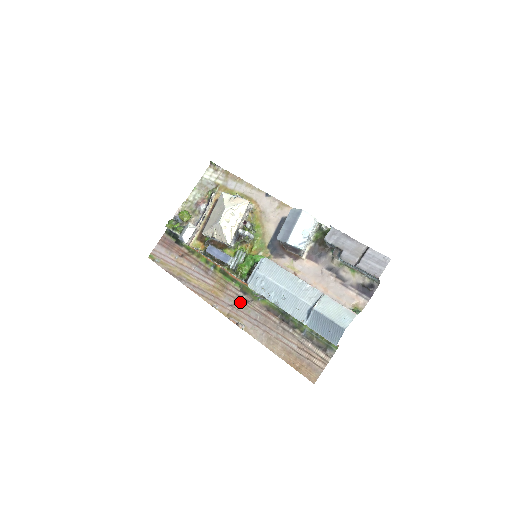
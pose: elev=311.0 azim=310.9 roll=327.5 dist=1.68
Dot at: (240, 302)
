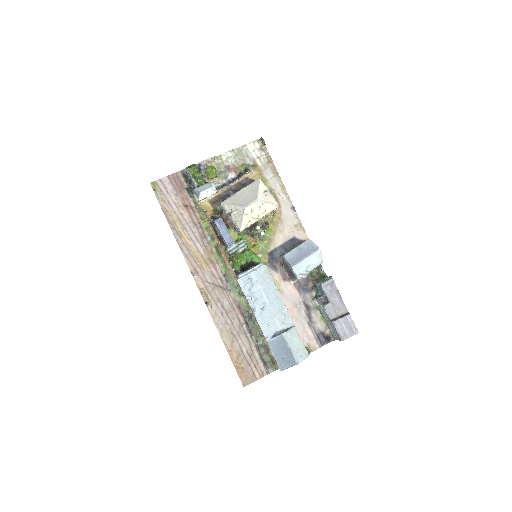
Dot at: (219, 285)
